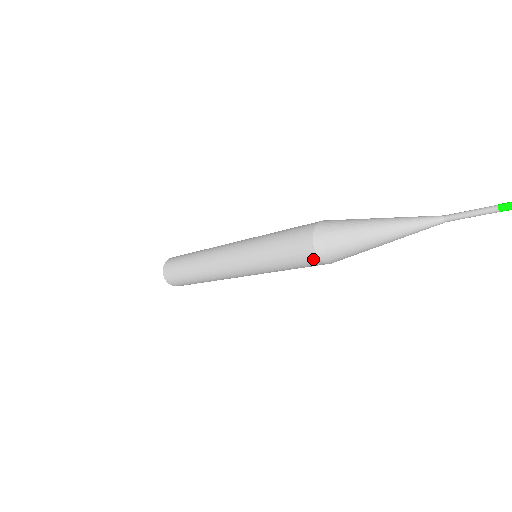
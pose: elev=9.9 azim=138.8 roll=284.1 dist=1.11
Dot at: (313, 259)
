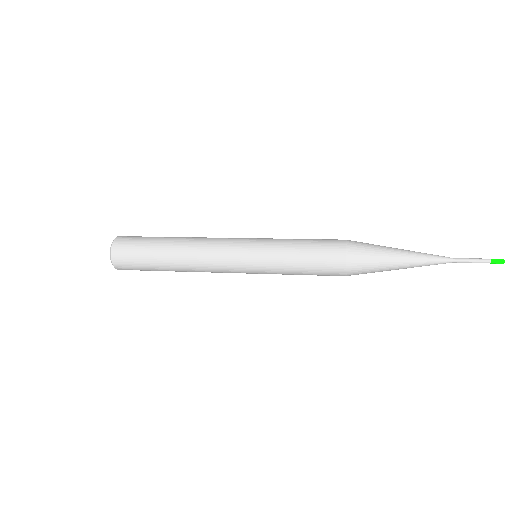
Dot at: occluded
